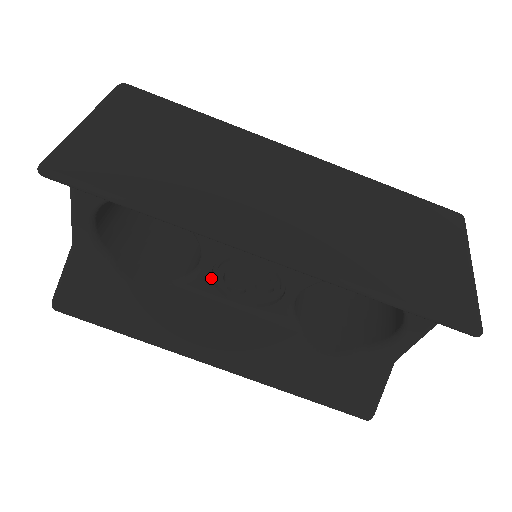
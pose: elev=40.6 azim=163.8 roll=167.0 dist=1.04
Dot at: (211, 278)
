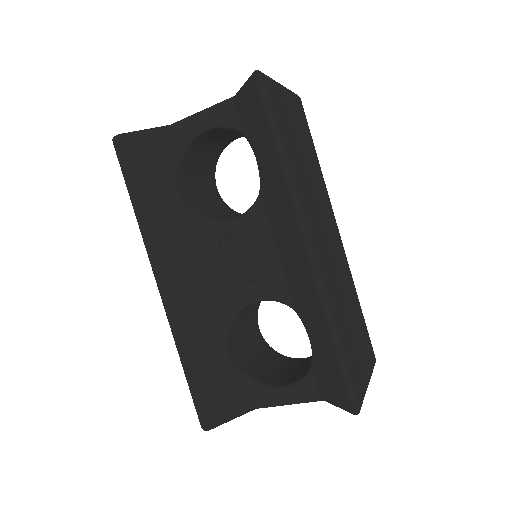
Dot at: (226, 235)
